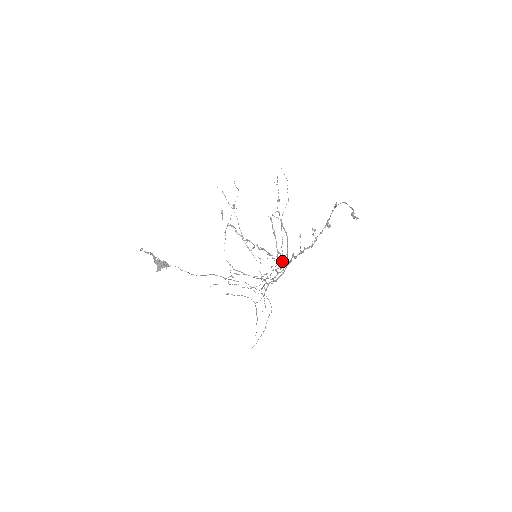
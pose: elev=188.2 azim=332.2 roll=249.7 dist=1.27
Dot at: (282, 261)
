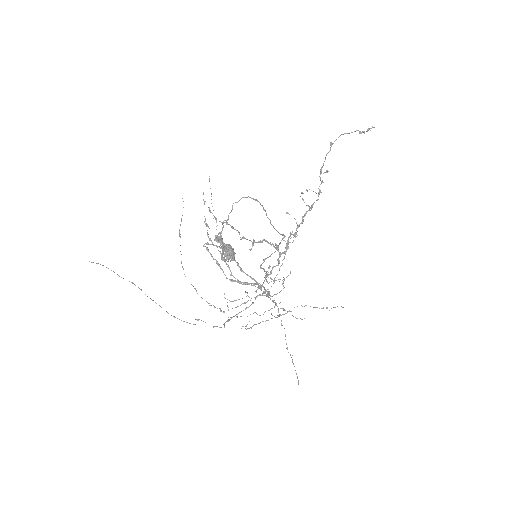
Dot at: occluded
